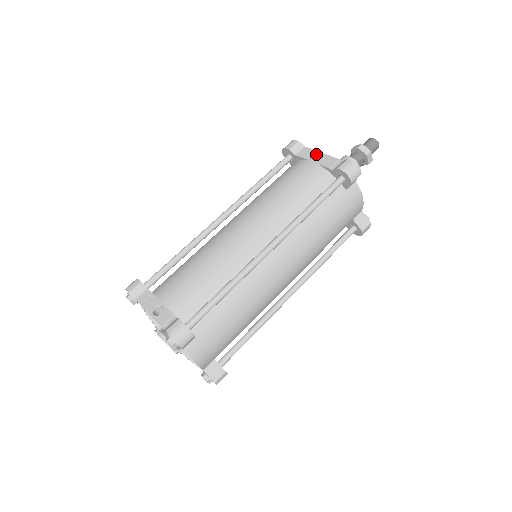
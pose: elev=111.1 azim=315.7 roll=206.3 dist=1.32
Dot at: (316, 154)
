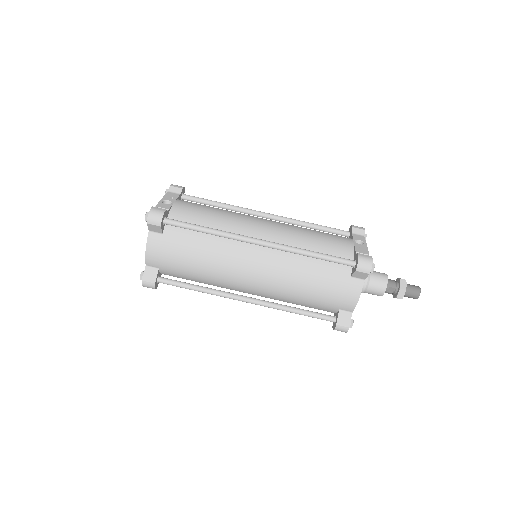
Dot at: (363, 243)
